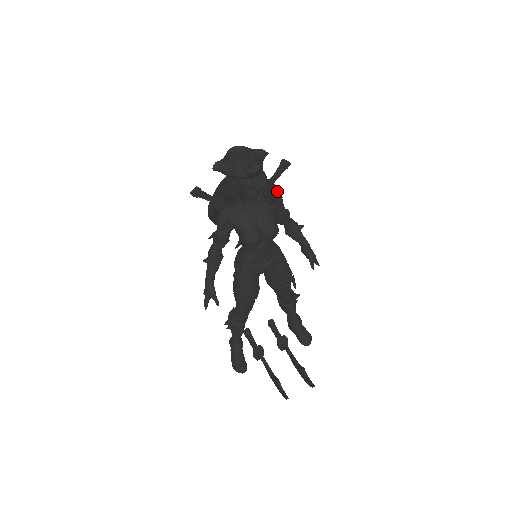
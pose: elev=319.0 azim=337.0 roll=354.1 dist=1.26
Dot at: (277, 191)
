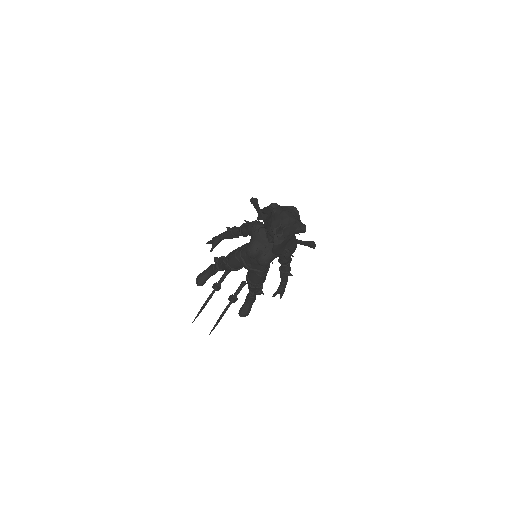
Dot at: (291, 250)
